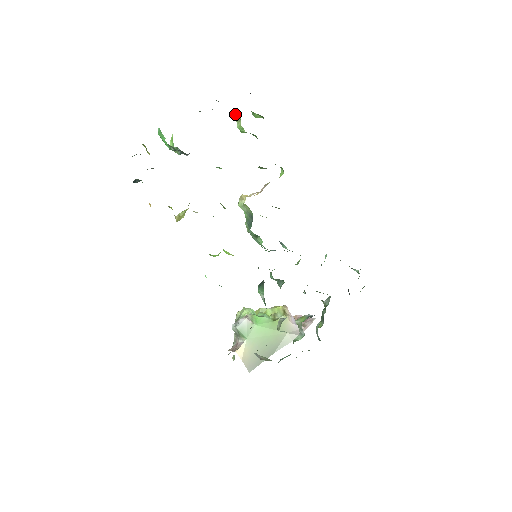
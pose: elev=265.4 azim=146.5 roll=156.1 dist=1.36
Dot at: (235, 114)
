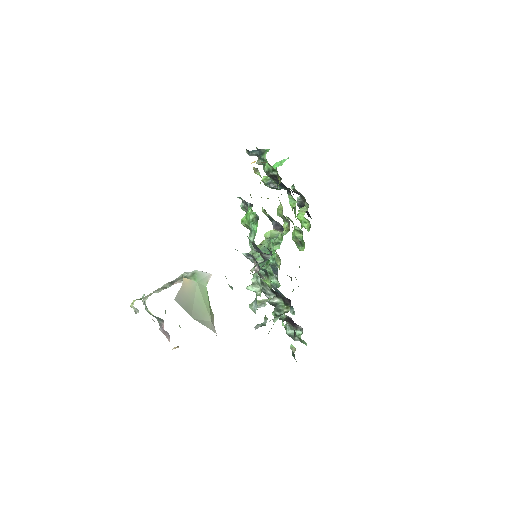
Dot at: (304, 208)
